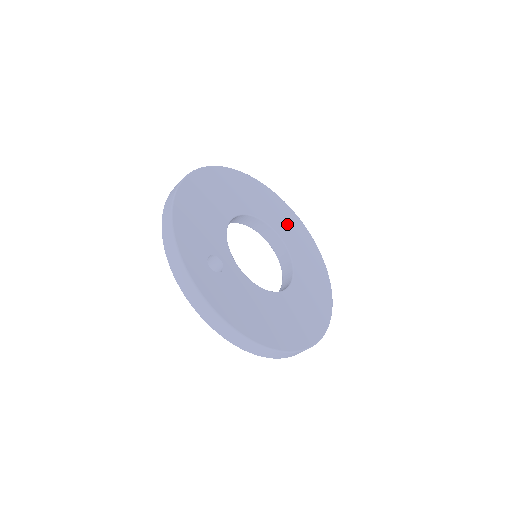
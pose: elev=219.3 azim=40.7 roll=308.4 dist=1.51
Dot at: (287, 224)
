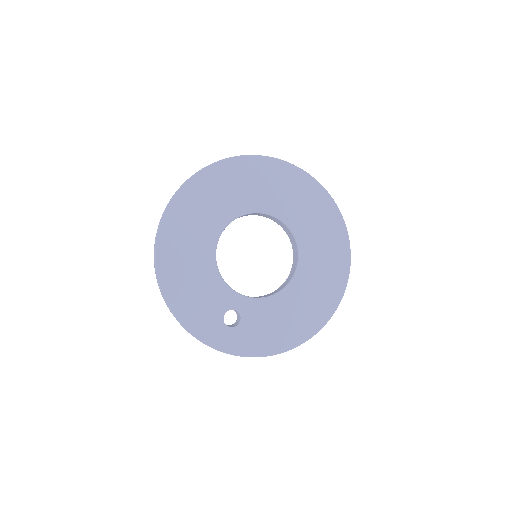
Dot at: (262, 185)
